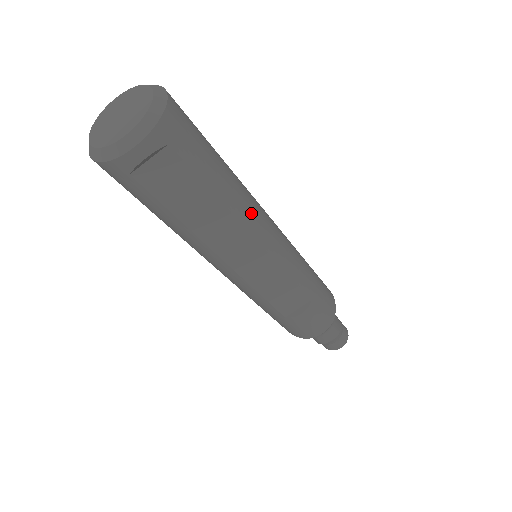
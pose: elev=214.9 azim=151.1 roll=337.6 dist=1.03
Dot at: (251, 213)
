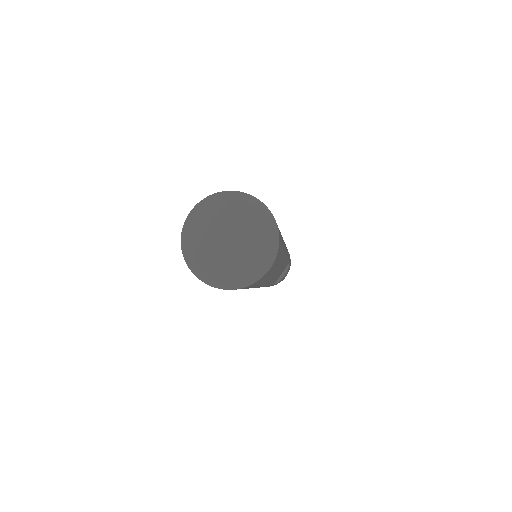
Dot at: occluded
